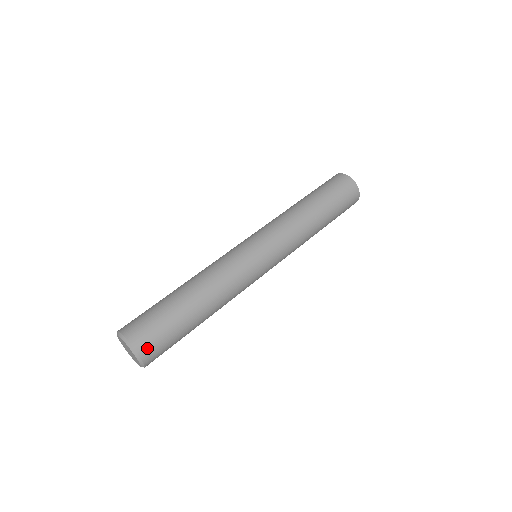
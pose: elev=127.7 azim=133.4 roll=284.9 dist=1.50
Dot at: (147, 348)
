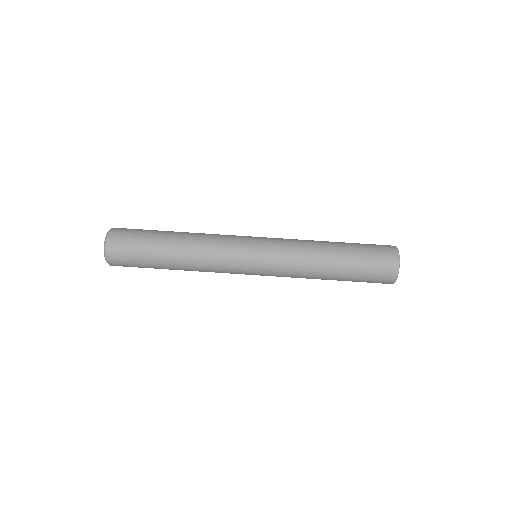
Dot at: (114, 250)
